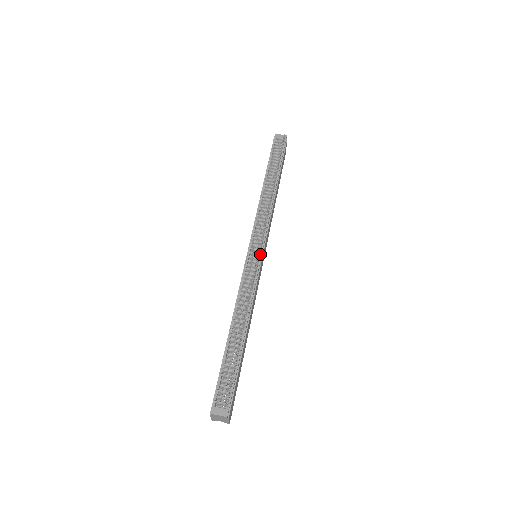
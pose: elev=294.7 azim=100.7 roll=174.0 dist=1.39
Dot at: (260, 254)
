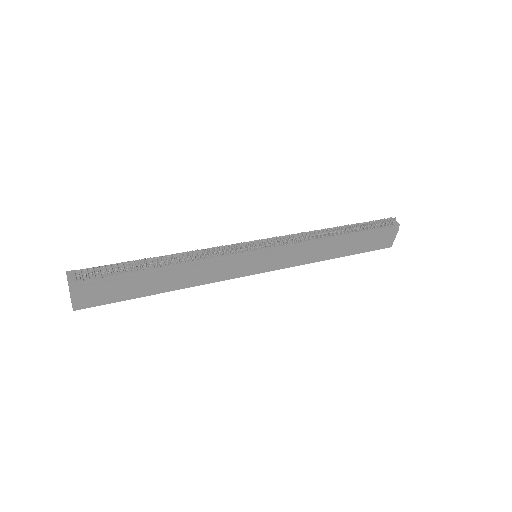
Dot at: (255, 249)
